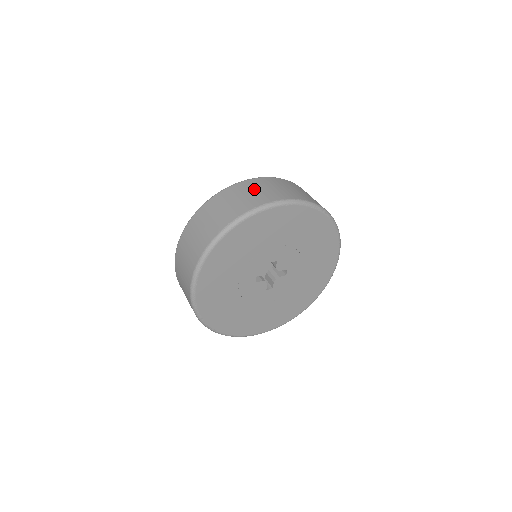
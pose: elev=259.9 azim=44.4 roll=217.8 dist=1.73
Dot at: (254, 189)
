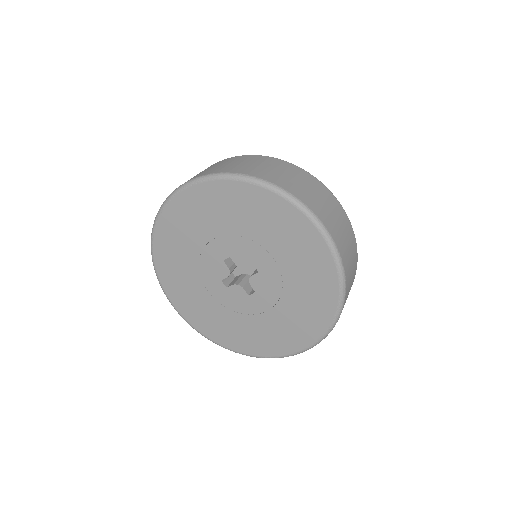
Dot at: occluded
